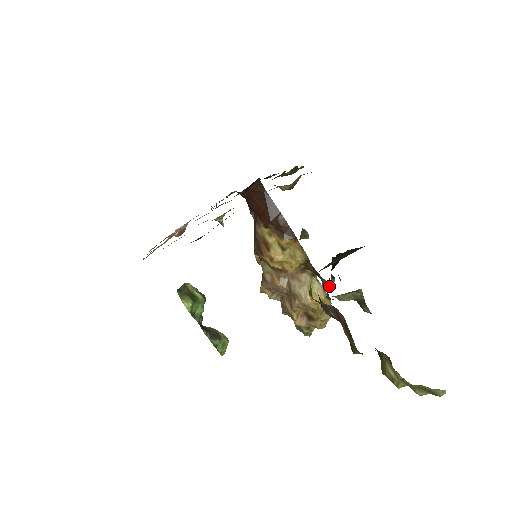
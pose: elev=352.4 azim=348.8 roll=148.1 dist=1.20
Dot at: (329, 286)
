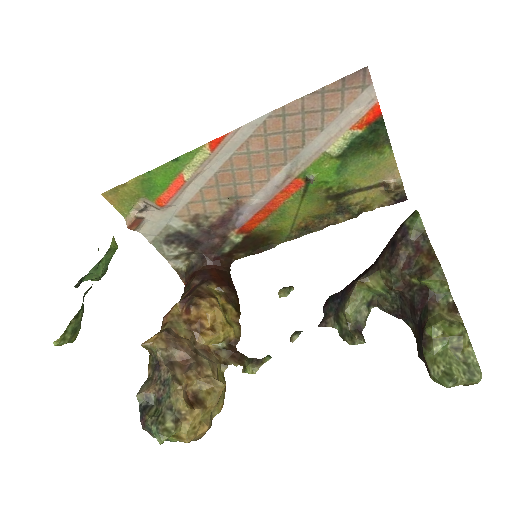
Dot at: (260, 363)
